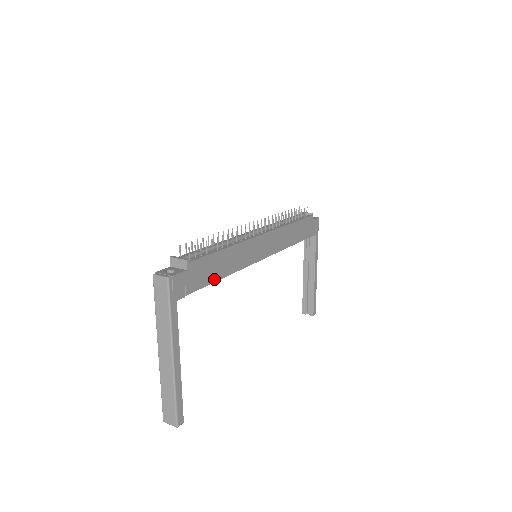
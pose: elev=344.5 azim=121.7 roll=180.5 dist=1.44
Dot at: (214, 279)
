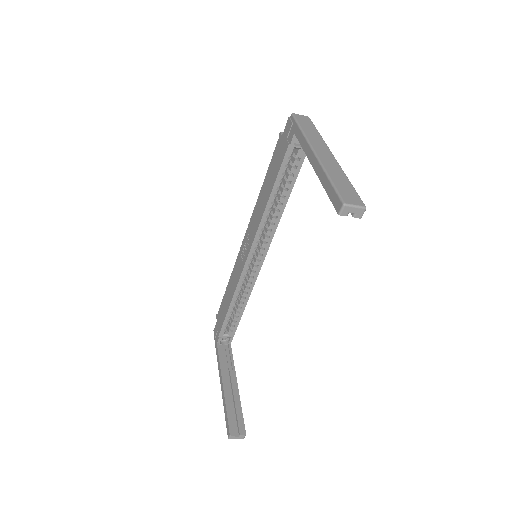
Dot at: (292, 185)
